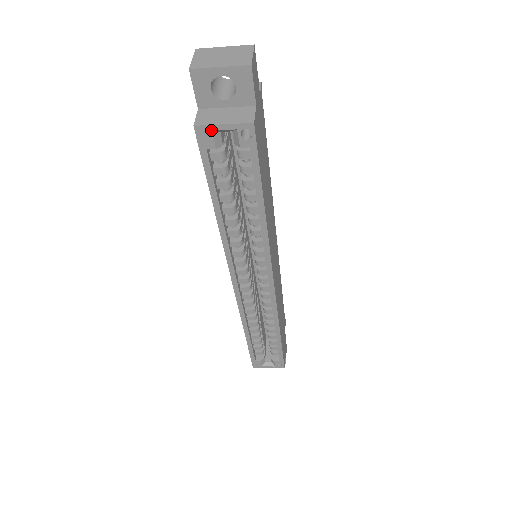
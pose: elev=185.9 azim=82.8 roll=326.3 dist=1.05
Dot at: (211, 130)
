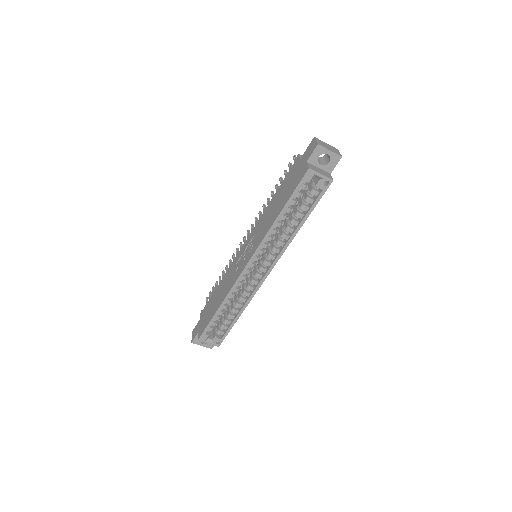
Dot at: (314, 174)
